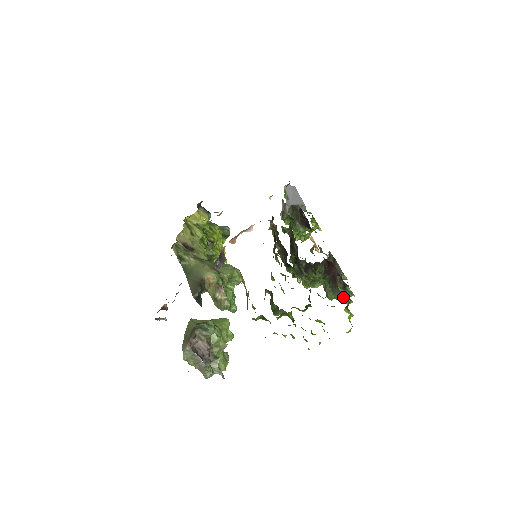
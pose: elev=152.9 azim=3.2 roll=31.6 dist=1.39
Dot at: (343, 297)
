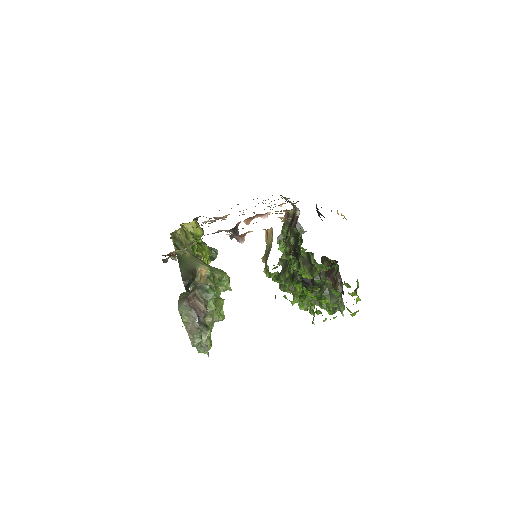
Dot at: occluded
